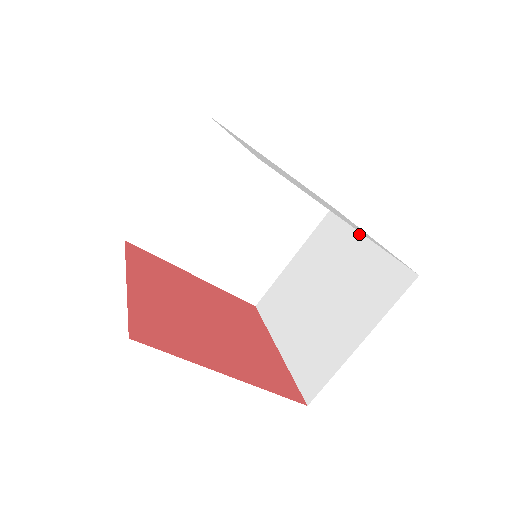
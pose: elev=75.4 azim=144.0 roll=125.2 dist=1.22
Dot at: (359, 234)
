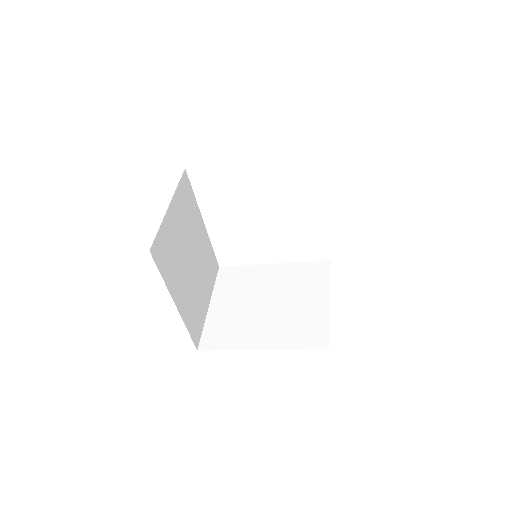
Dot at: (264, 266)
